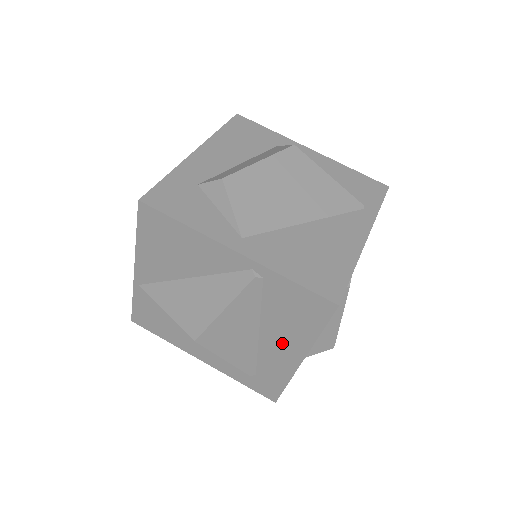
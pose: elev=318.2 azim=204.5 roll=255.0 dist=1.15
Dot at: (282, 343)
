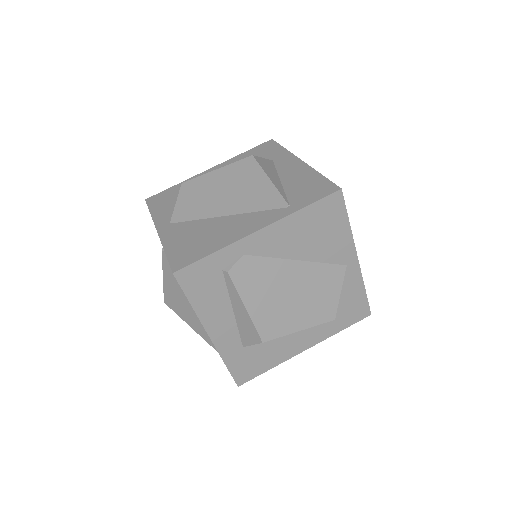
Dot at: occluded
